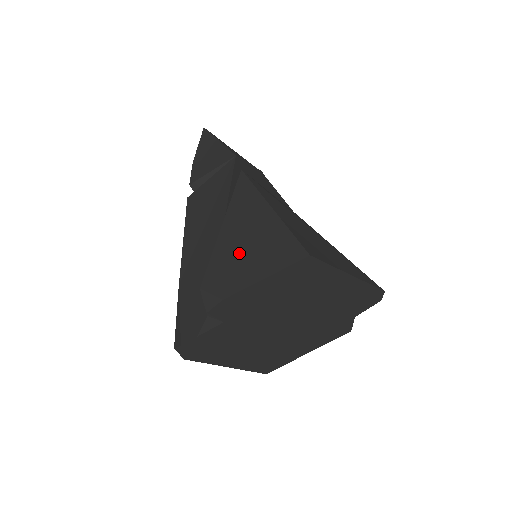
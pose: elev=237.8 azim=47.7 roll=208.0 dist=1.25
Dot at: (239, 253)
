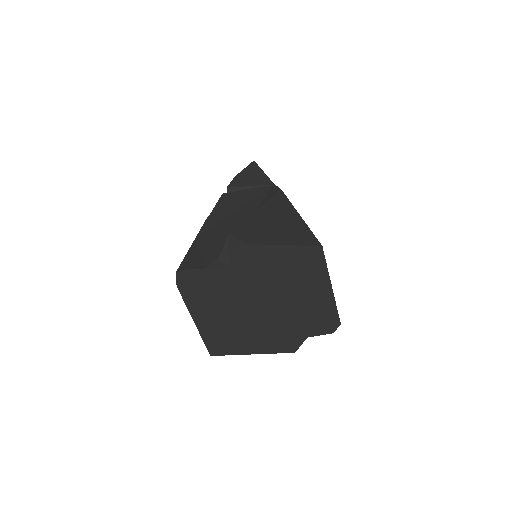
Dot at: (267, 227)
